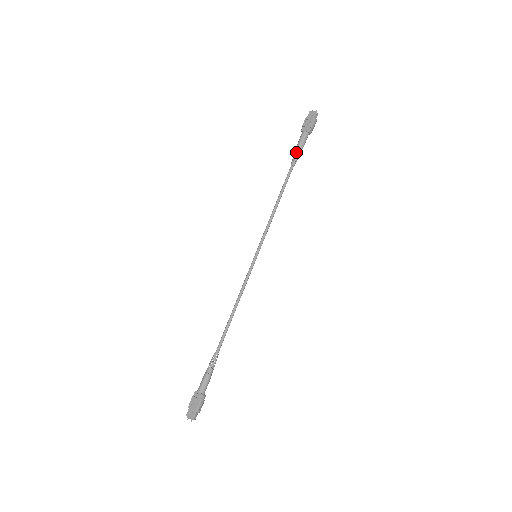
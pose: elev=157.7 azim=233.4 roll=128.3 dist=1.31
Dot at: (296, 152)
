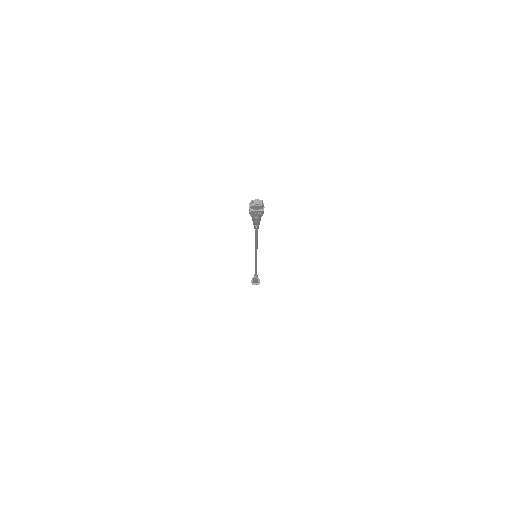
Dot at: occluded
